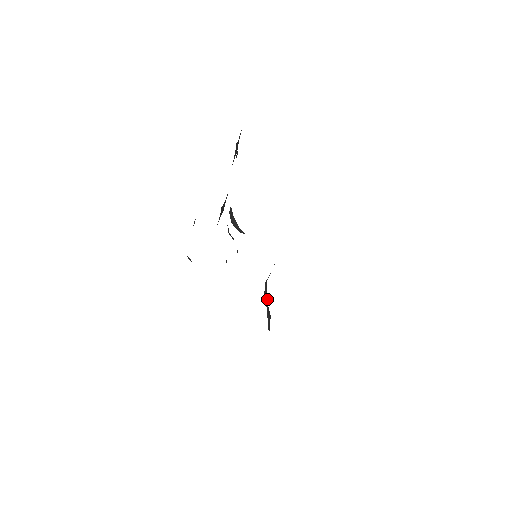
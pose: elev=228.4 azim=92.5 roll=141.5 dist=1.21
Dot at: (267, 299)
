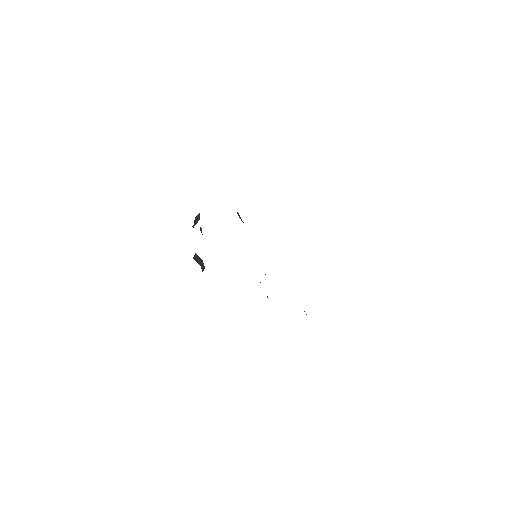
Dot at: occluded
